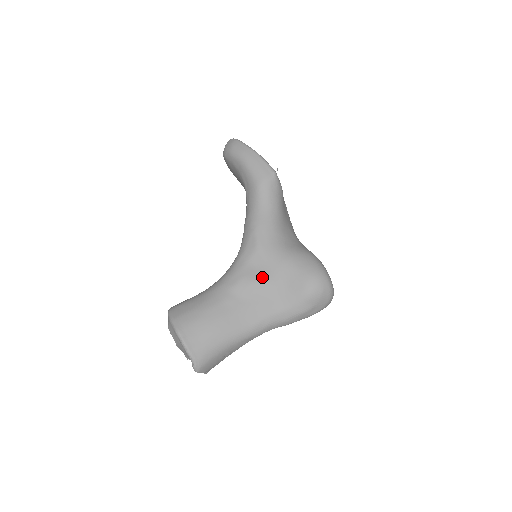
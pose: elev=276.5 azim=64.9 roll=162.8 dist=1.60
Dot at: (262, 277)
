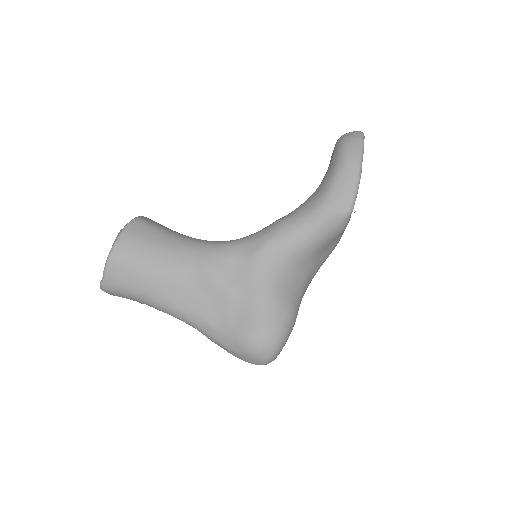
Dot at: (227, 283)
